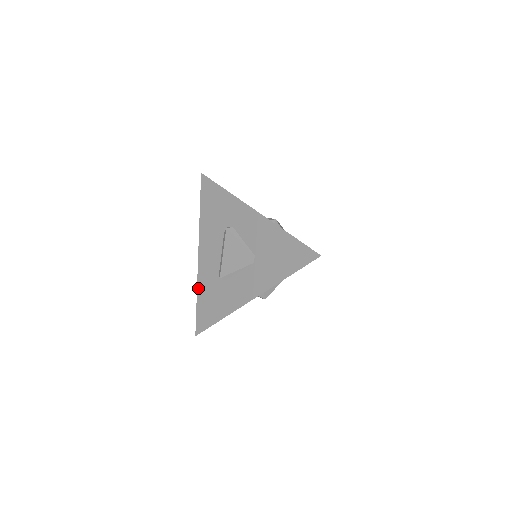
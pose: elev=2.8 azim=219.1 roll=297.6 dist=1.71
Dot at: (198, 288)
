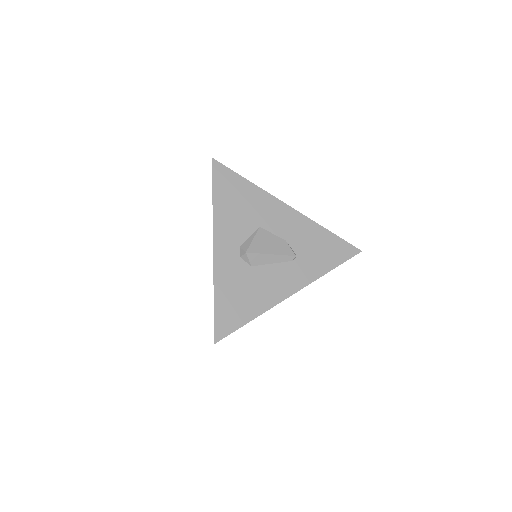
Dot at: occluded
